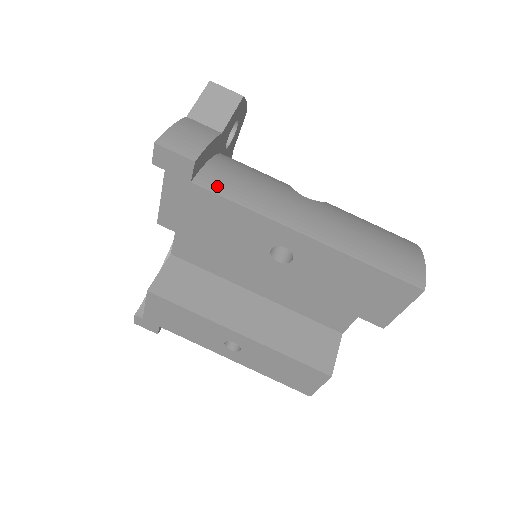
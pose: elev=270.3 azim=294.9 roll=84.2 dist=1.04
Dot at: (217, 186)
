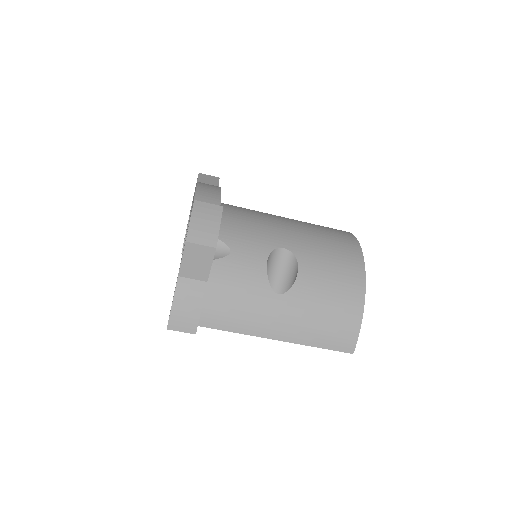
Dot at: (214, 322)
